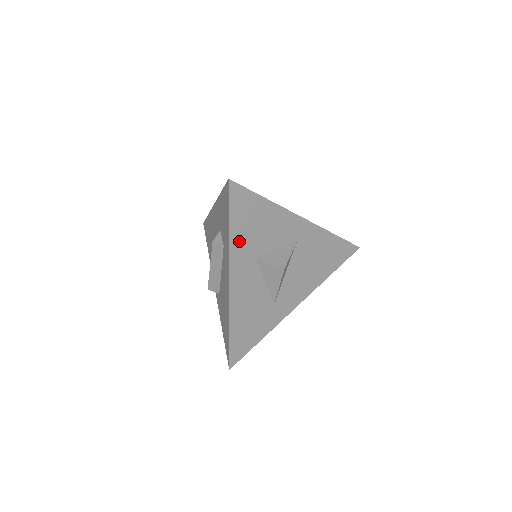
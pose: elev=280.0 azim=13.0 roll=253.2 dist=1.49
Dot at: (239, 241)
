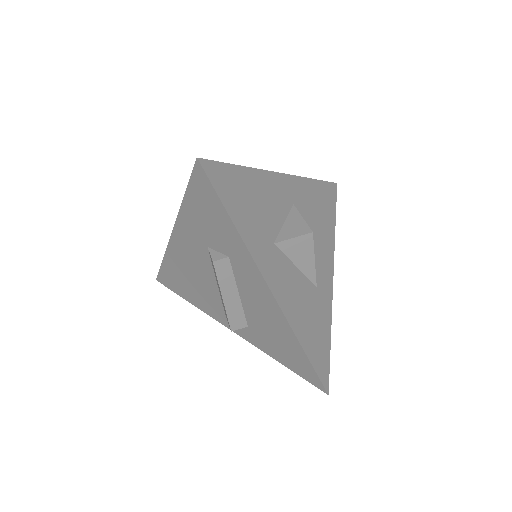
Dot at: (249, 232)
